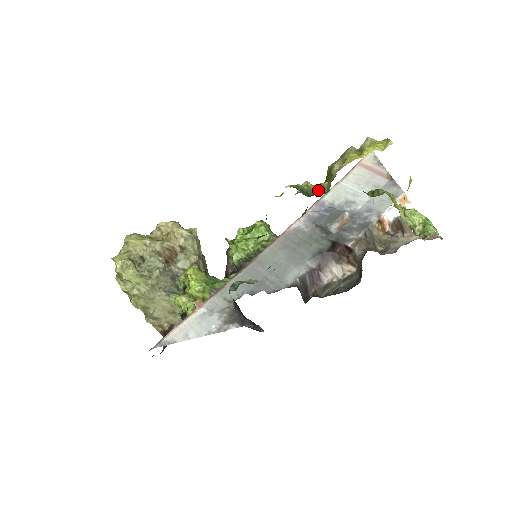
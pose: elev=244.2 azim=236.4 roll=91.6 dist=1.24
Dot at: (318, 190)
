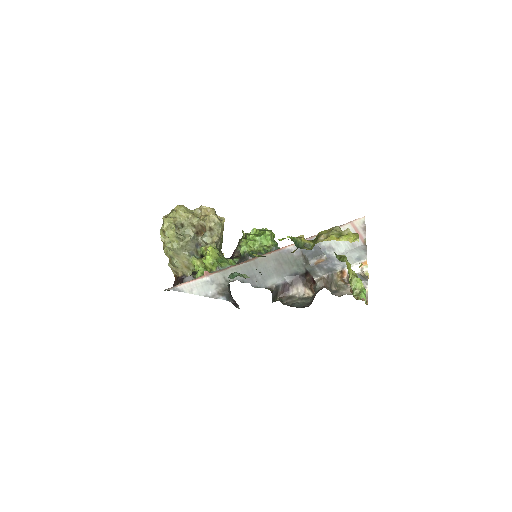
Dot at: (306, 245)
